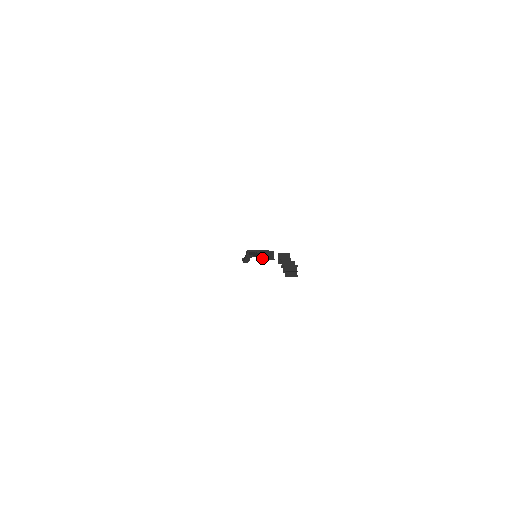
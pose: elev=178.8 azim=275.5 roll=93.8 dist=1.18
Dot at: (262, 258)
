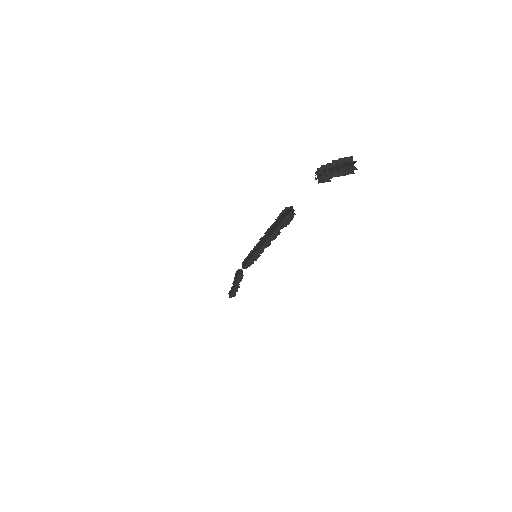
Dot at: (275, 230)
